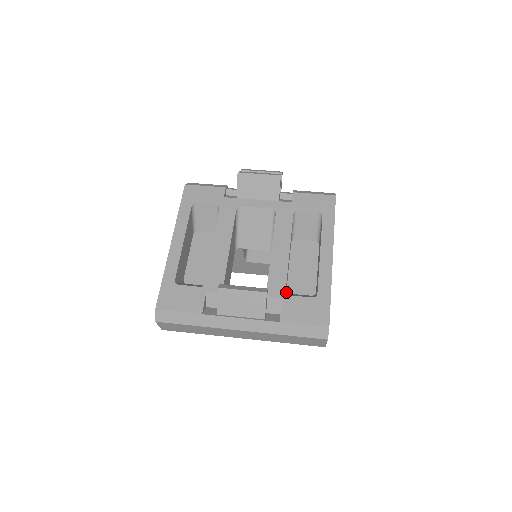
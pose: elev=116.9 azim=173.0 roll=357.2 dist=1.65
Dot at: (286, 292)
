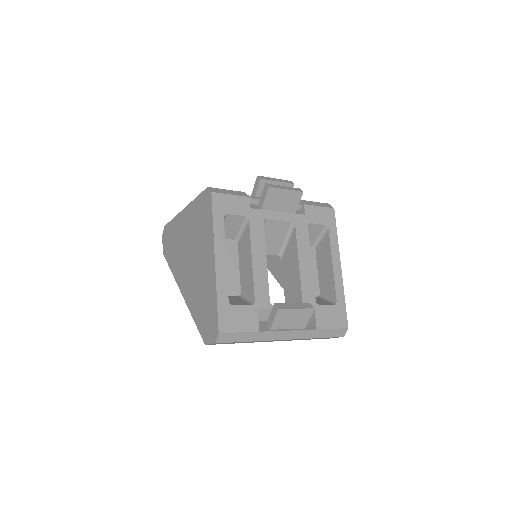
Dot at: occluded
